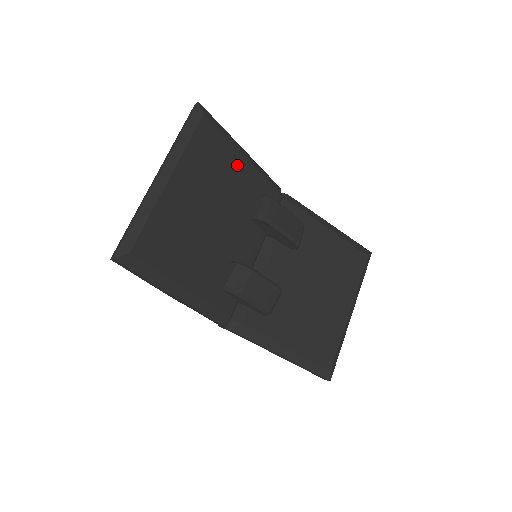
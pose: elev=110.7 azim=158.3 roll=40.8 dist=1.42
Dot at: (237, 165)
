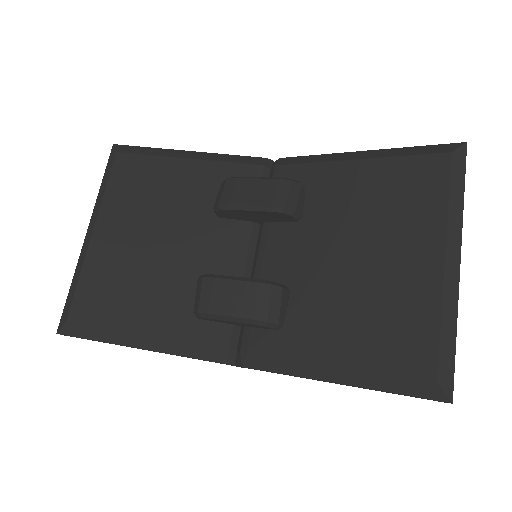
Dot at: (177, 172)
